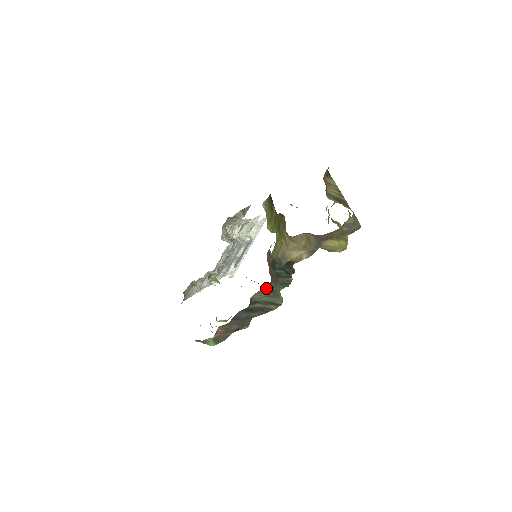
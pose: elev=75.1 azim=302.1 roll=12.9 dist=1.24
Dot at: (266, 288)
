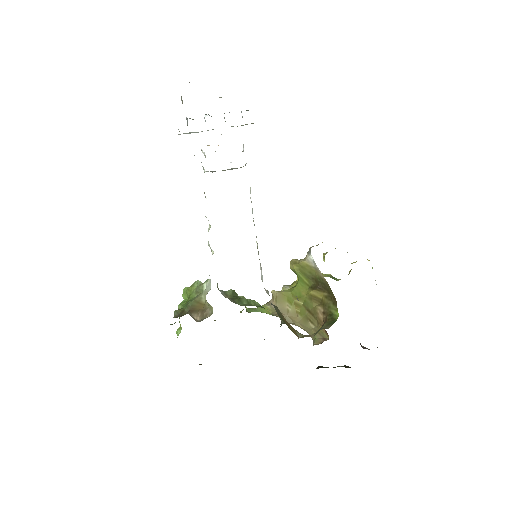
Dot at: occluded
